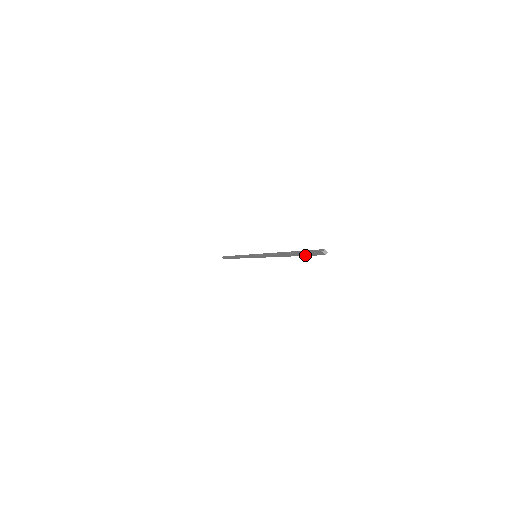
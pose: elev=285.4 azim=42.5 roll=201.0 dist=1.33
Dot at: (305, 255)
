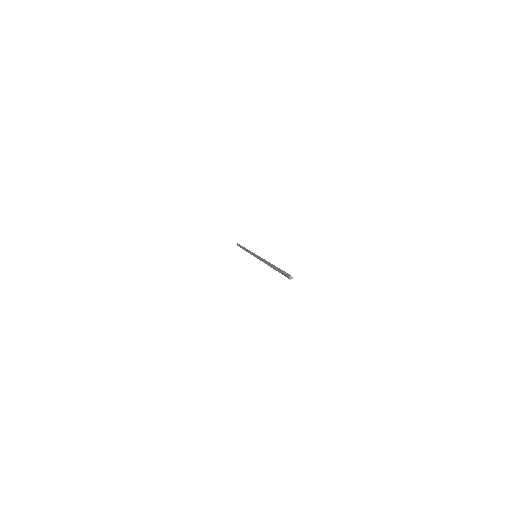
Dot at: (281, 273)
